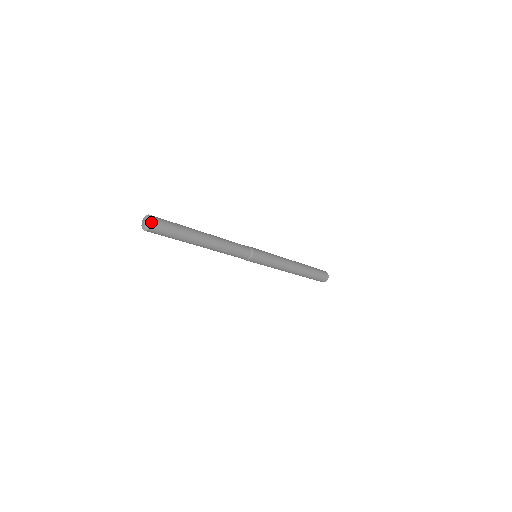
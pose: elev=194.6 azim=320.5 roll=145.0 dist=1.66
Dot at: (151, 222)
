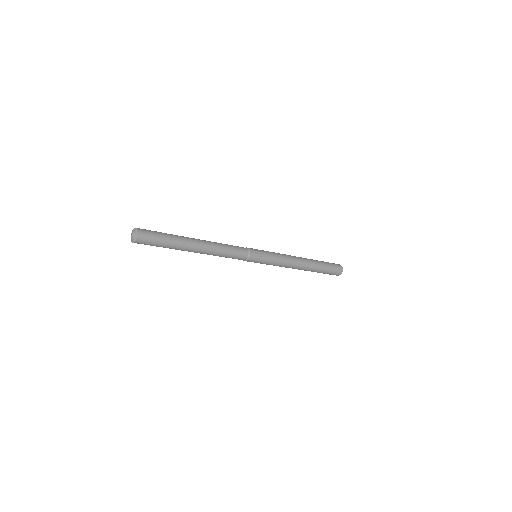
Dot at: (135, 241)
